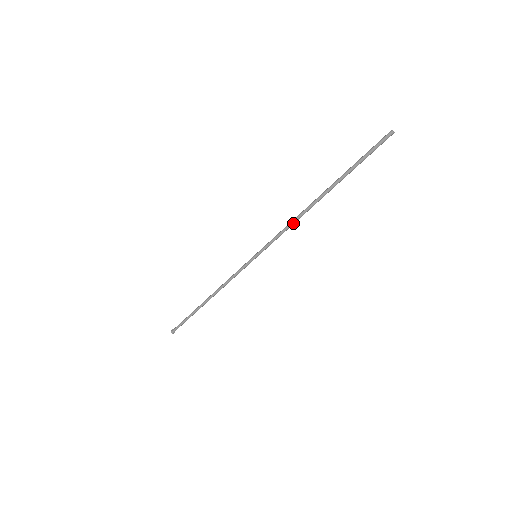
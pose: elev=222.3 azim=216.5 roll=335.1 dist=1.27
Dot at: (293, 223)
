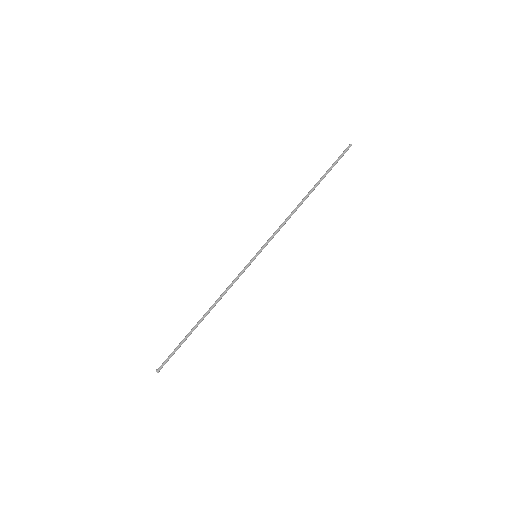
Dot at: (288, 219)
